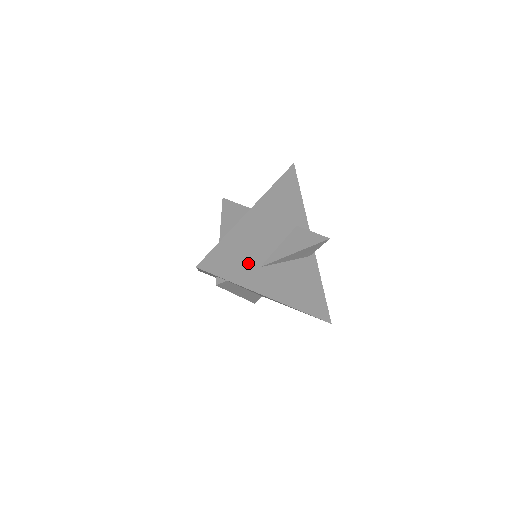
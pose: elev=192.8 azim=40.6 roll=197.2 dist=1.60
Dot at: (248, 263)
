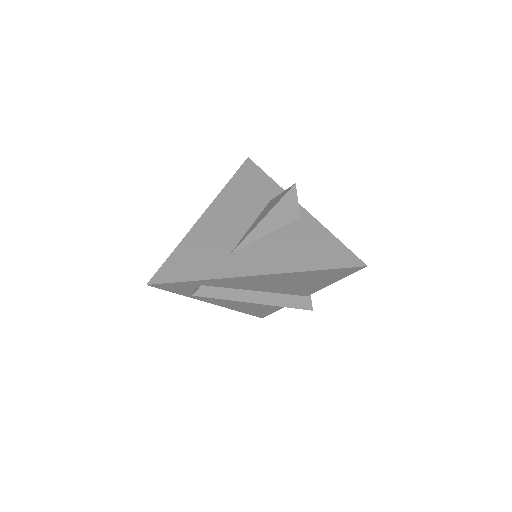
Dot at: (213, 257)
